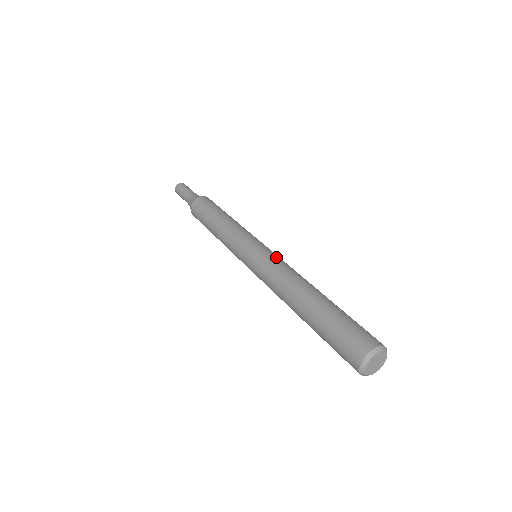
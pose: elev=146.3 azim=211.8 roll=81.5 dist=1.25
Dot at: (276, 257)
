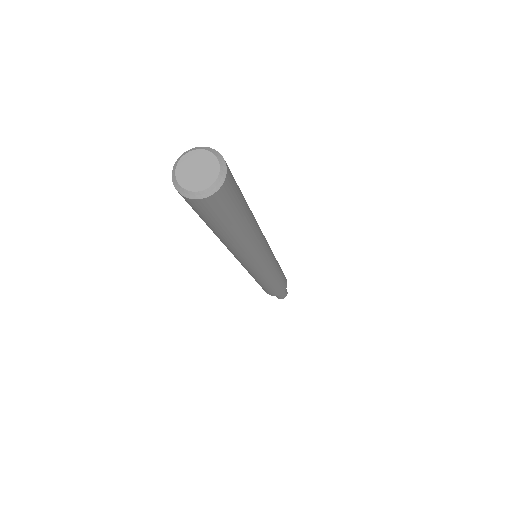
Dot at: occluded
